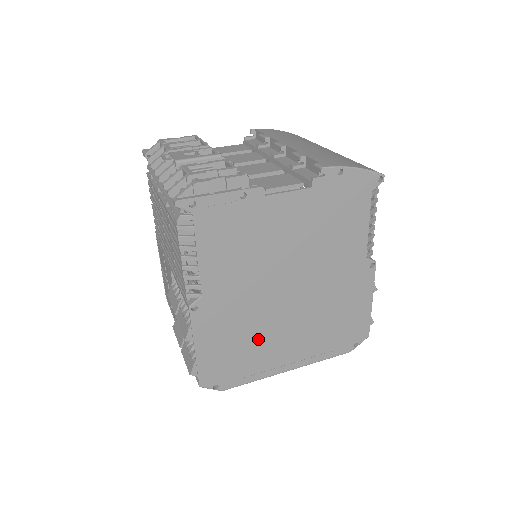
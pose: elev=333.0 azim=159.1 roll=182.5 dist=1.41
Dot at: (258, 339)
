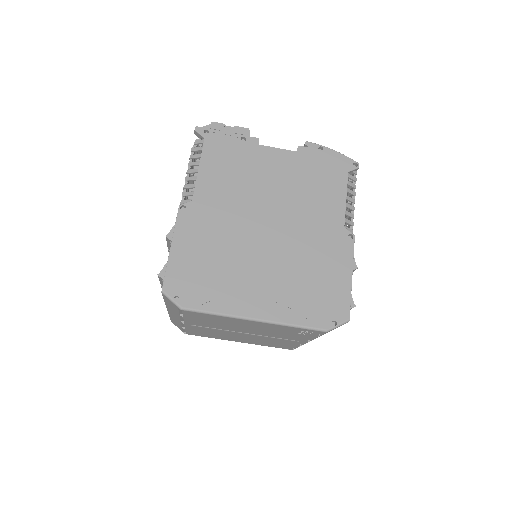
Dot at: (230, 264)
